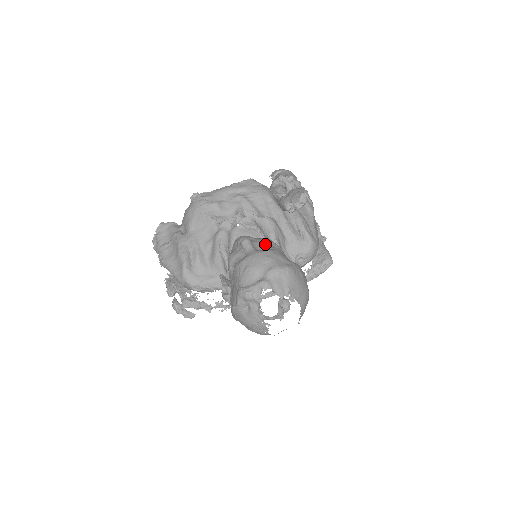
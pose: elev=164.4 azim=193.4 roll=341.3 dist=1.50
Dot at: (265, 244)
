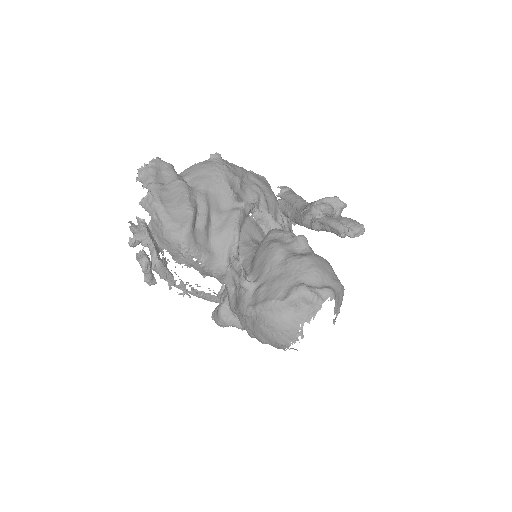
Dot at: occluded
